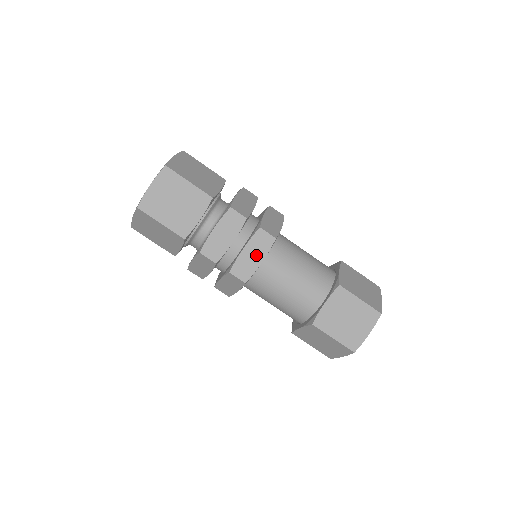
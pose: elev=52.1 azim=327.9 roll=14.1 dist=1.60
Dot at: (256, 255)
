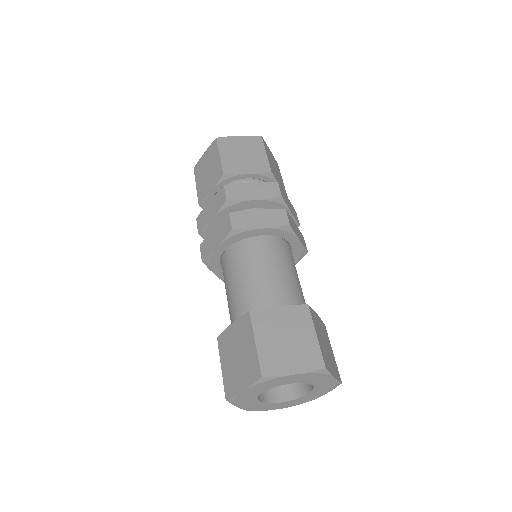
Dot at: (262, 221)
